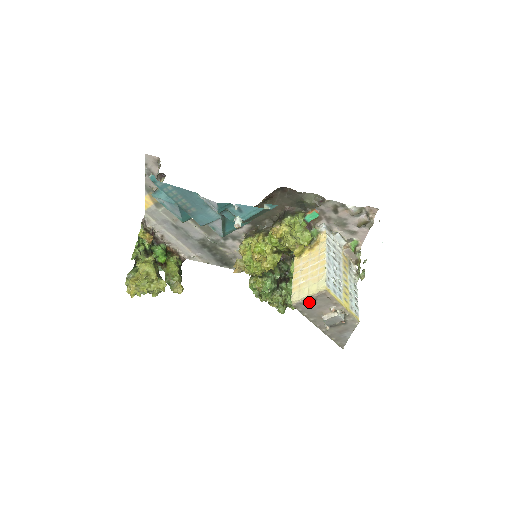
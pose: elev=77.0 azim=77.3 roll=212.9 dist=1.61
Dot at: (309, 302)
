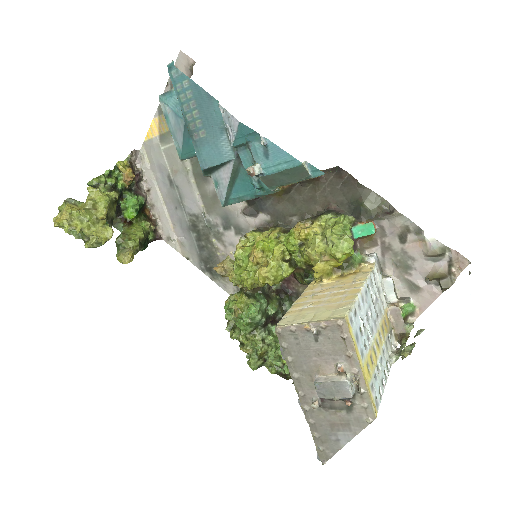
Dot at: (306, 335)
